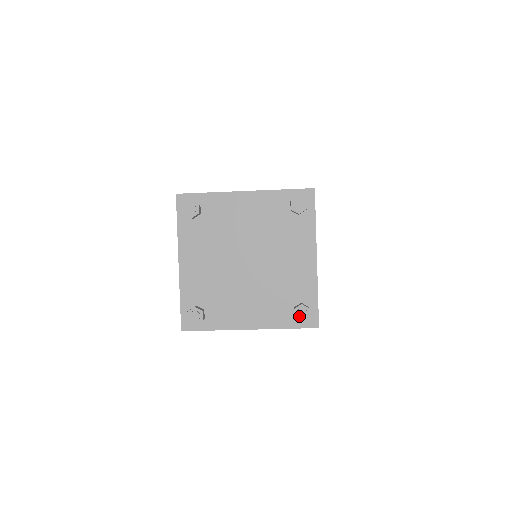
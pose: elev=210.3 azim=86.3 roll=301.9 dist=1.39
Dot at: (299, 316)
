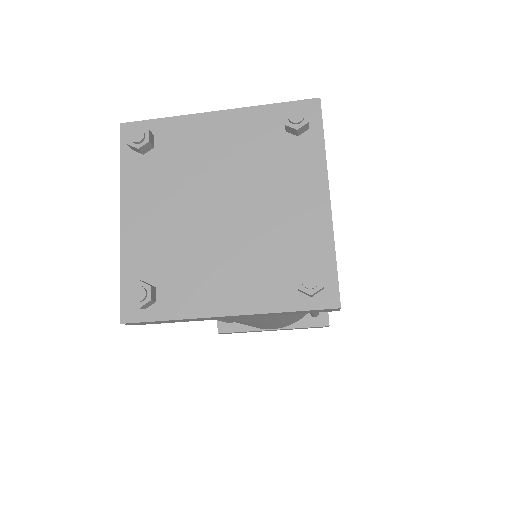
Dot at: (305, 285)
